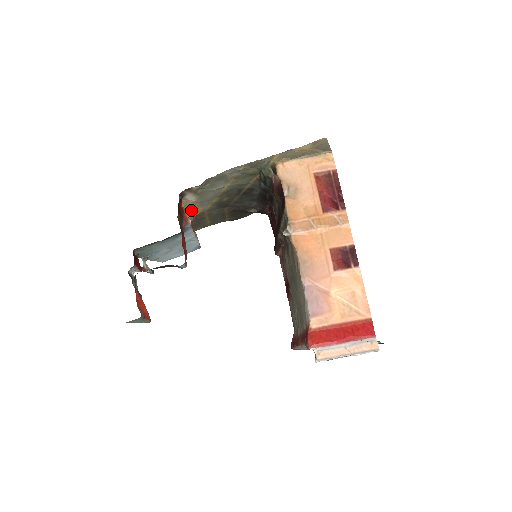
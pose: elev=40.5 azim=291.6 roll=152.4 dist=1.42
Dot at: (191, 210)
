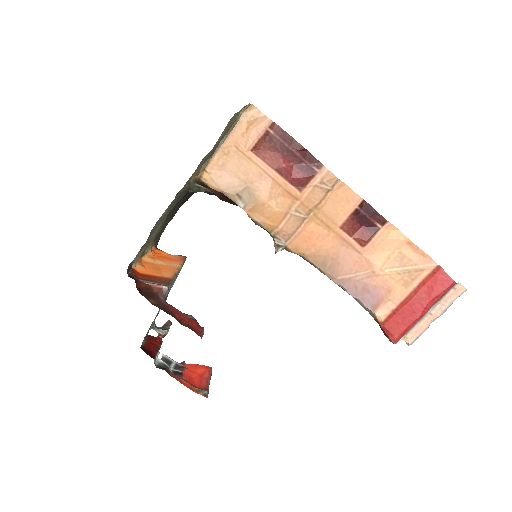
Dot at: occluded
